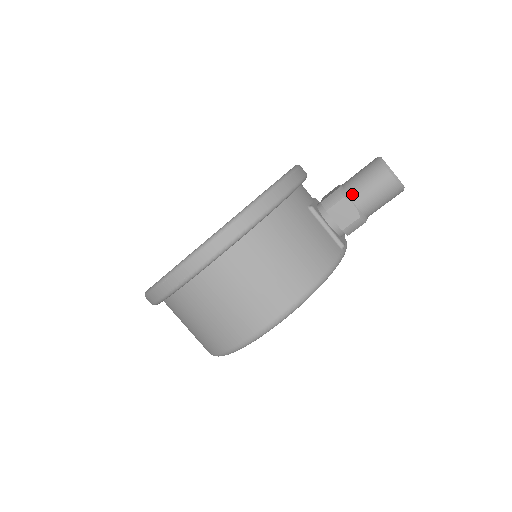
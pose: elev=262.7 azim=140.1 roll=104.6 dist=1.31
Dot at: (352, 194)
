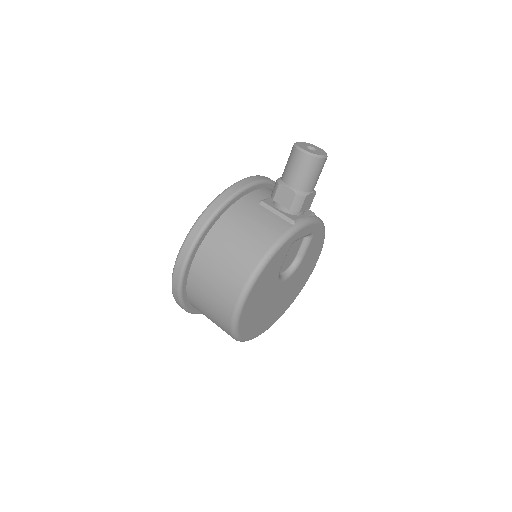
Dot at: (284, 179)
